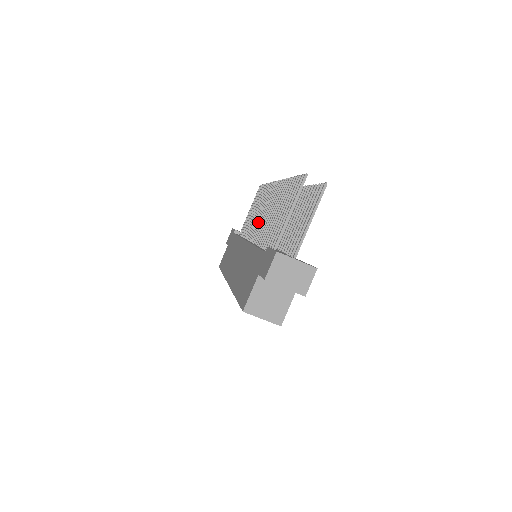
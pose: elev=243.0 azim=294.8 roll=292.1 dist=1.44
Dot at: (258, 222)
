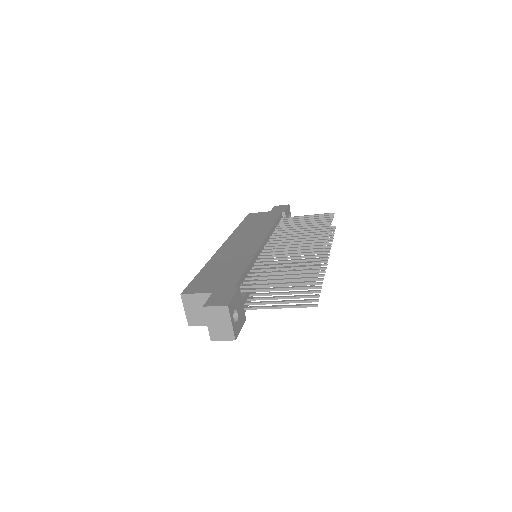
Dot at: (285, 242)
